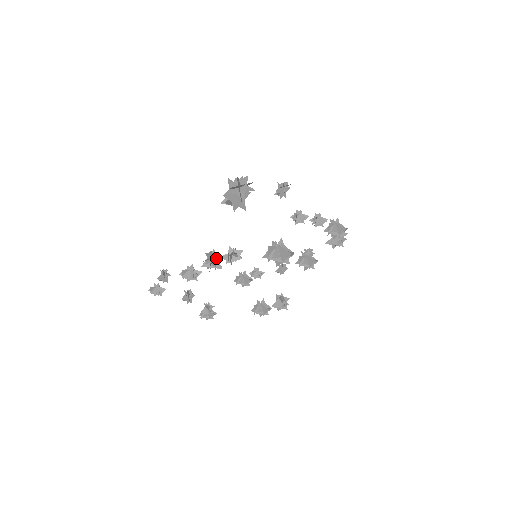
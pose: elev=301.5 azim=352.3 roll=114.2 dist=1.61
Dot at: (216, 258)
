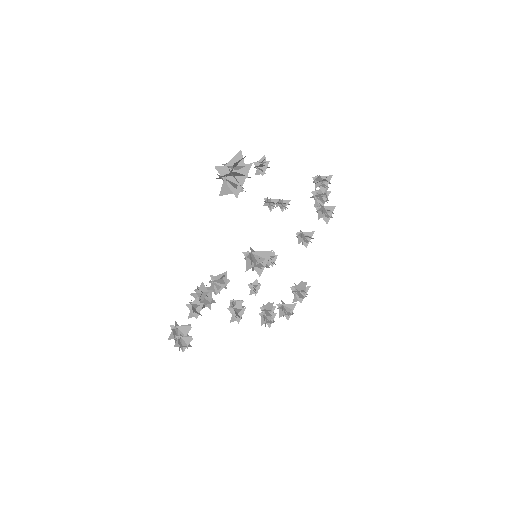
Dot at: (209, 289)
